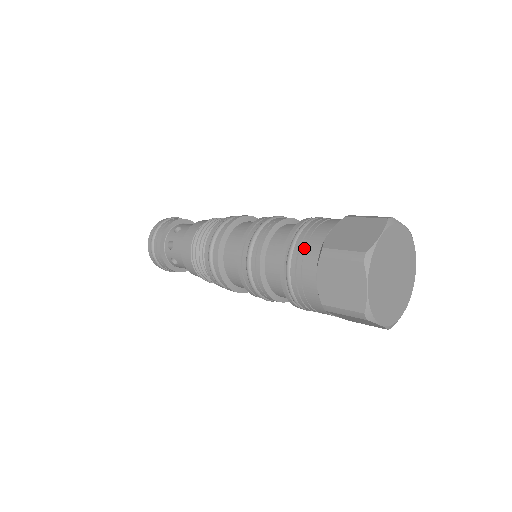
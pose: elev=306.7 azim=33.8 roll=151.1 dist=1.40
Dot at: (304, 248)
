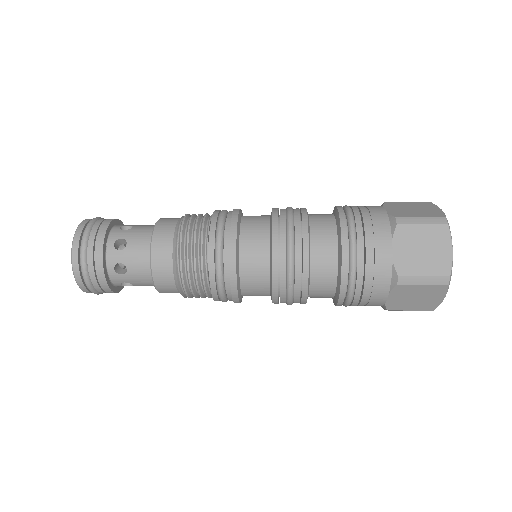
Dot at: (369, 221)
